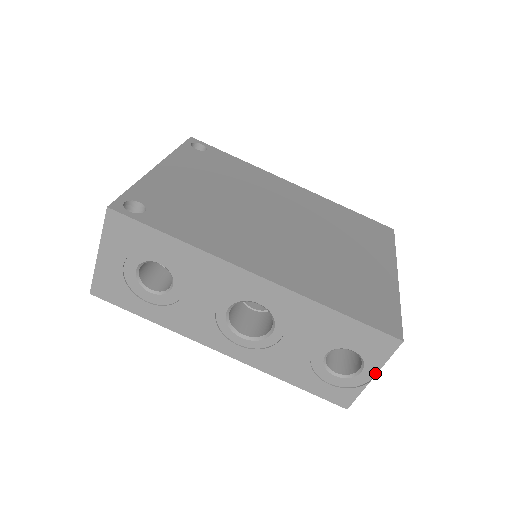
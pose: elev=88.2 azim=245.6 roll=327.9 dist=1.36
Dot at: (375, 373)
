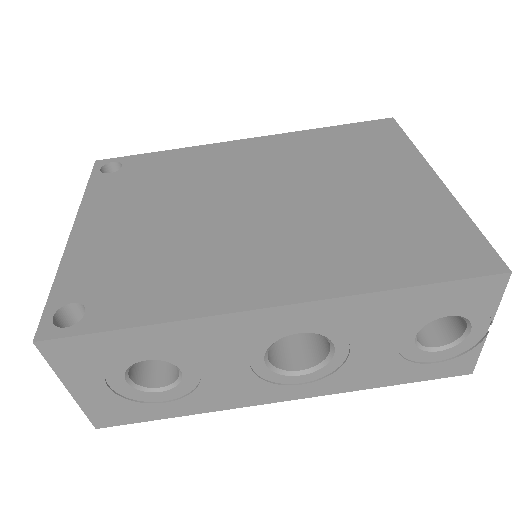
Dot at: (489, 323)
